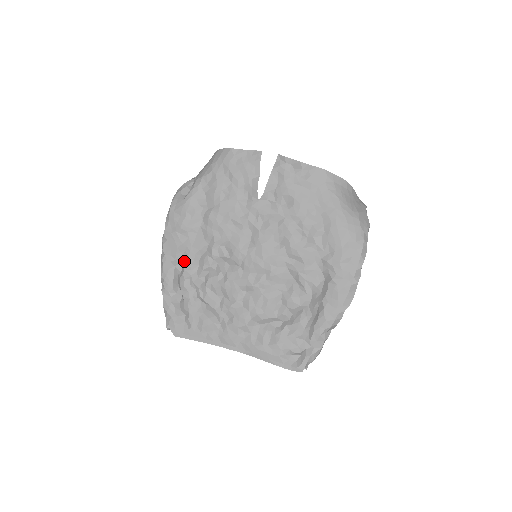
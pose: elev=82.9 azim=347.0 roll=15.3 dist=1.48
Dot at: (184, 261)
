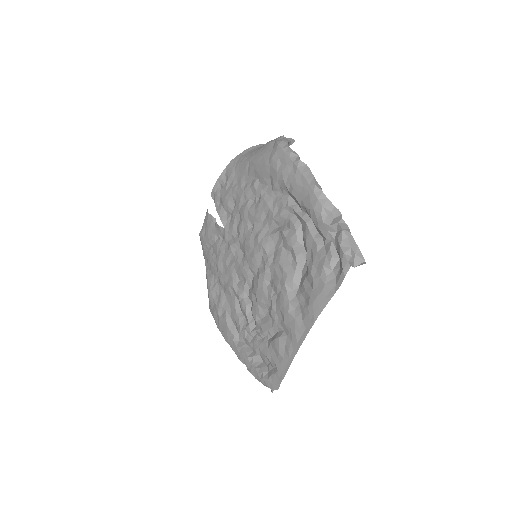
Dot at: (237, 328)
